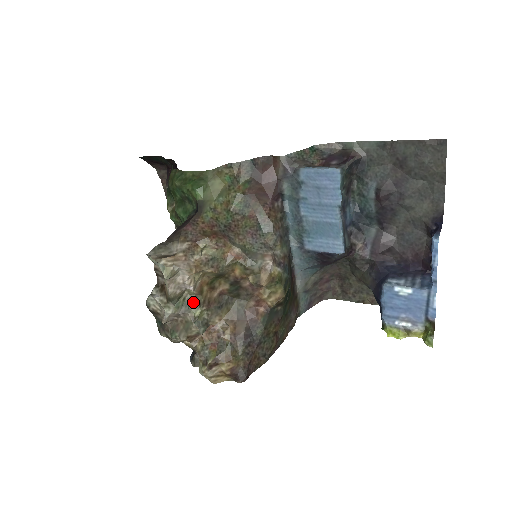
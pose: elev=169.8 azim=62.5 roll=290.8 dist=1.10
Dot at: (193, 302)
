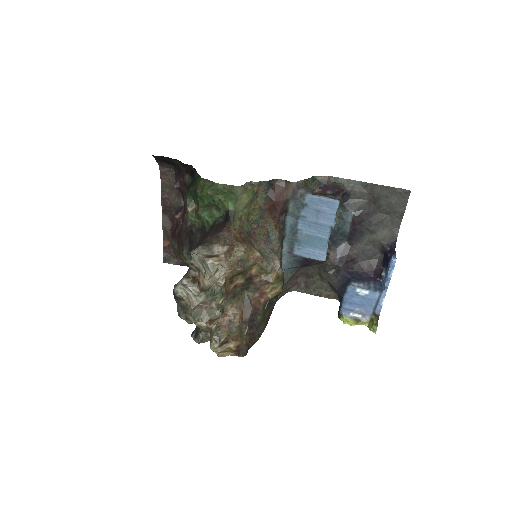
Dot at: (218, 293)
